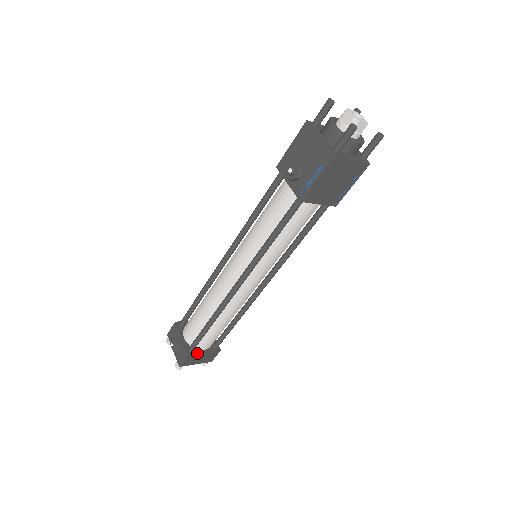
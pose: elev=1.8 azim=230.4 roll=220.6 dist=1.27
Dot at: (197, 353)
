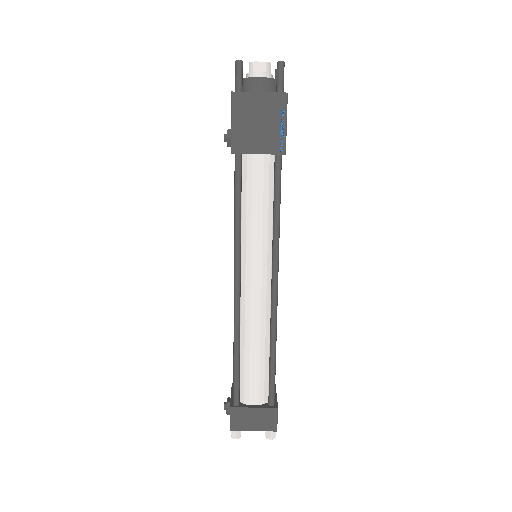
Dot at: (243, 407)
